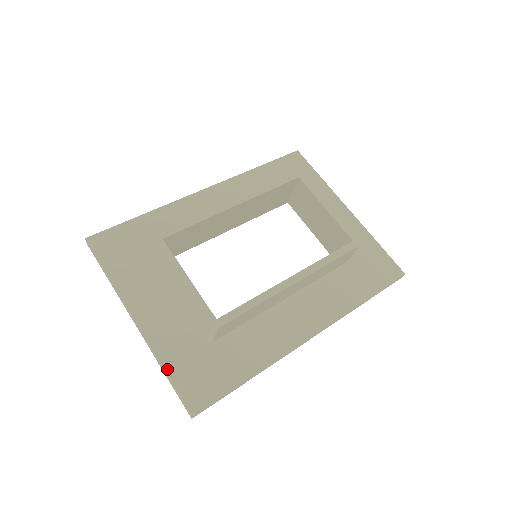
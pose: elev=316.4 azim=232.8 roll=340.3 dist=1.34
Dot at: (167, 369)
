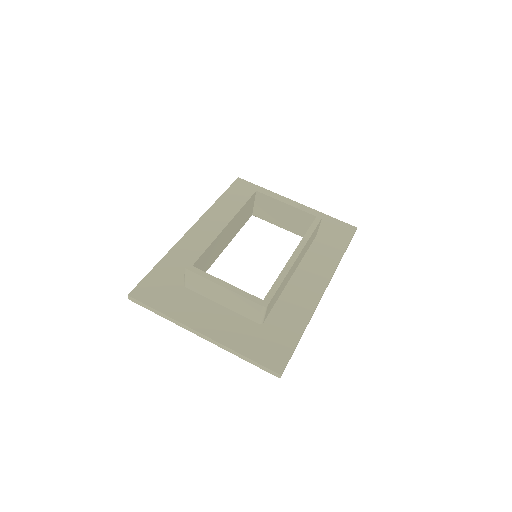
Dot at: (244, 354)
